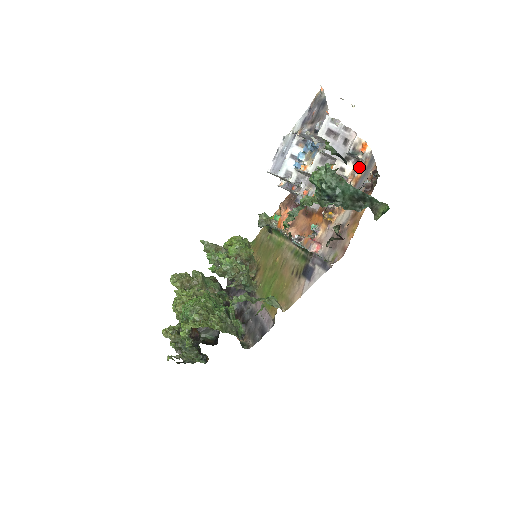
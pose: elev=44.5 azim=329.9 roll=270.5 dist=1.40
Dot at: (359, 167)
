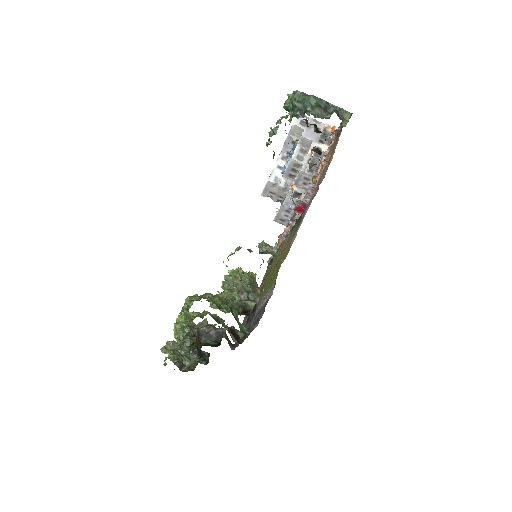
Dot at: occluded
